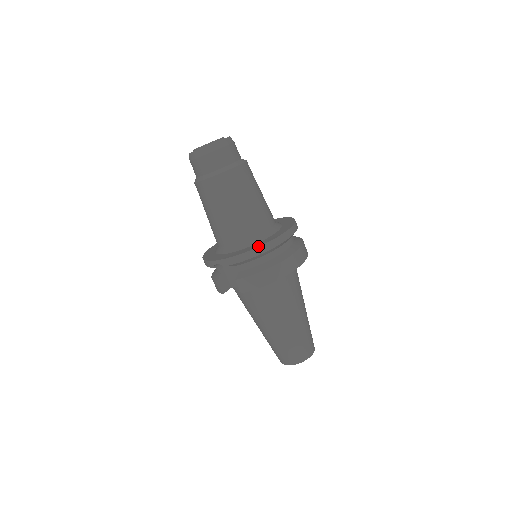
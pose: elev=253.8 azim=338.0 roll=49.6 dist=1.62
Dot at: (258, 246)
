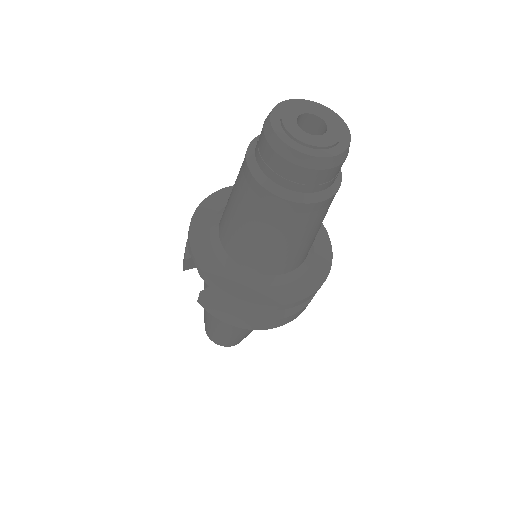
Dot at: (249, 300)
